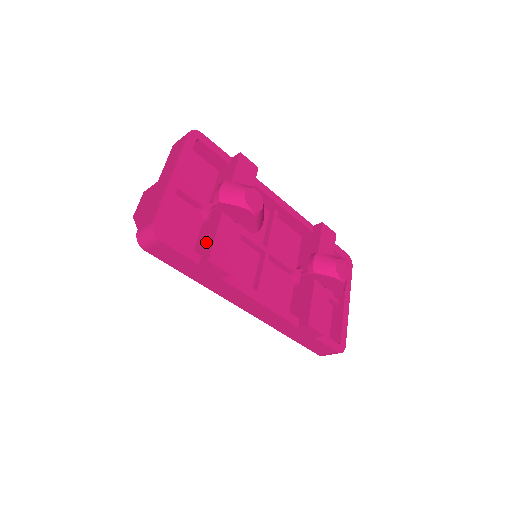
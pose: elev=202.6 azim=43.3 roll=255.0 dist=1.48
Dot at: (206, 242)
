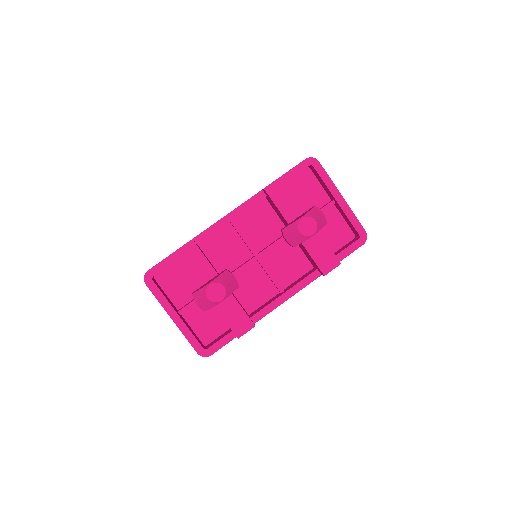
Dot at: occluded
